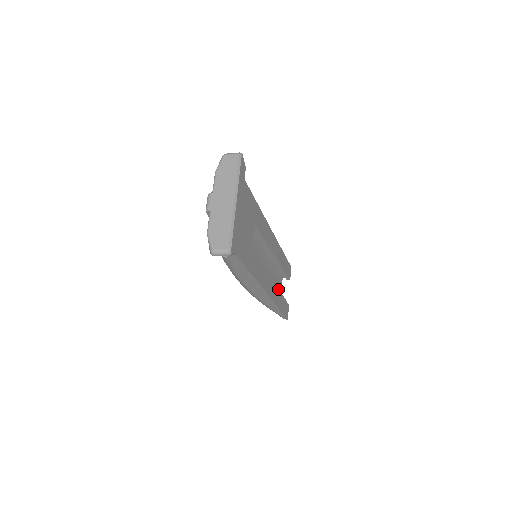
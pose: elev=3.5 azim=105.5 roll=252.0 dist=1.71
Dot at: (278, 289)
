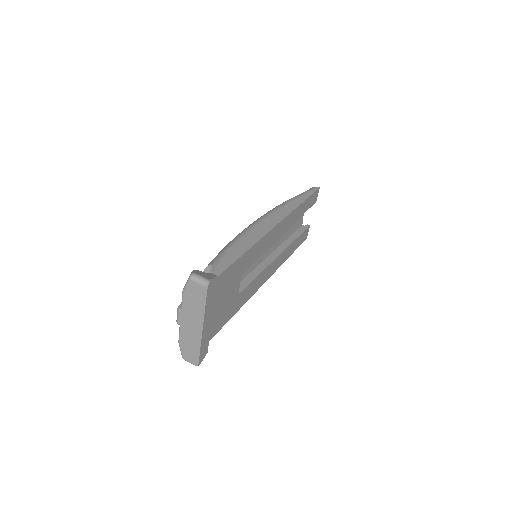
Dot at: (289, 246)
